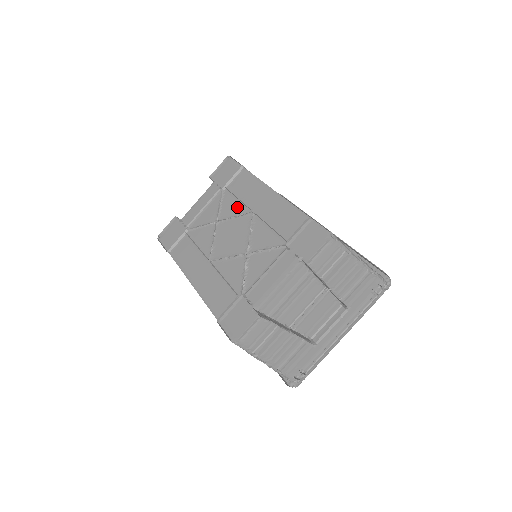
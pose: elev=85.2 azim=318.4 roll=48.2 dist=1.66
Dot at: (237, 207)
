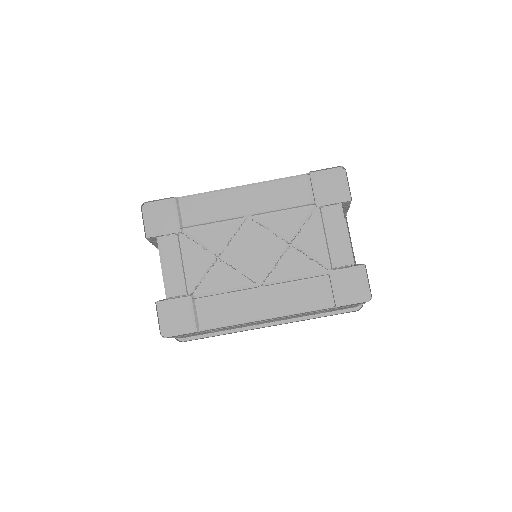
Dot at: (223, 229)
